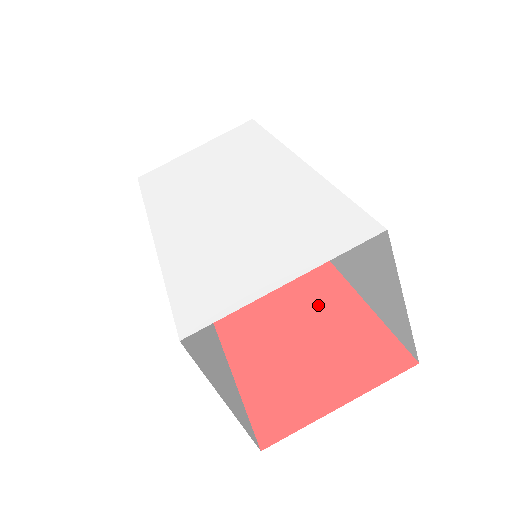
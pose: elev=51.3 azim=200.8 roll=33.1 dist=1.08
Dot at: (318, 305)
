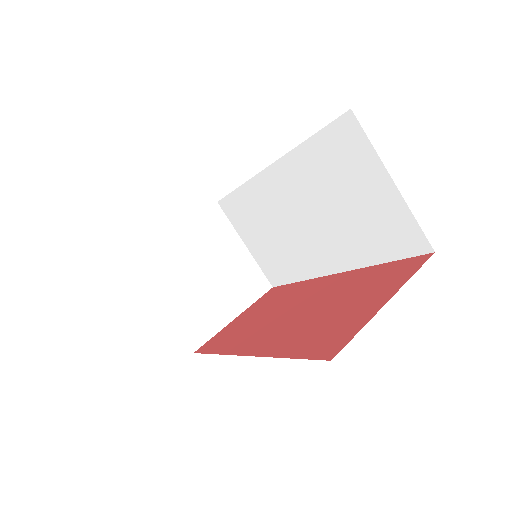
Dot at: (327, 291)
